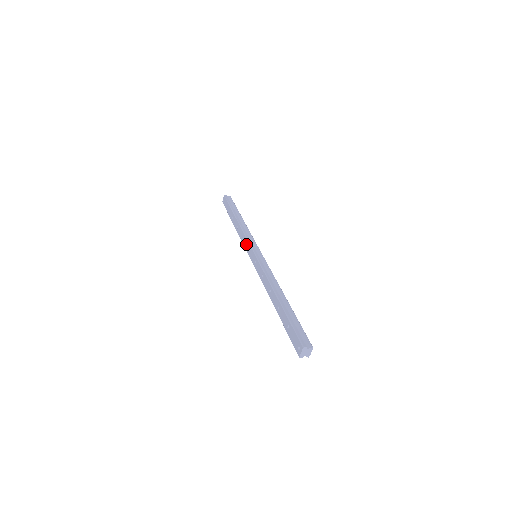
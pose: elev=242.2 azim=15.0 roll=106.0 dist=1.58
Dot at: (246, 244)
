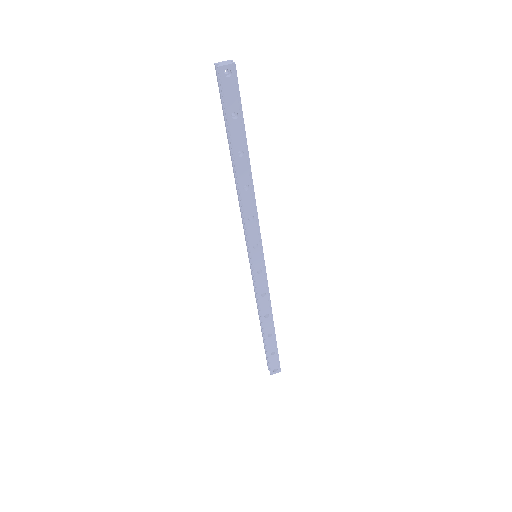
Dot at: occluded
